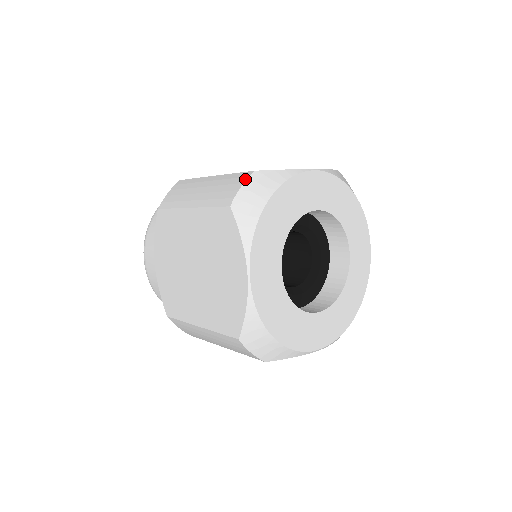
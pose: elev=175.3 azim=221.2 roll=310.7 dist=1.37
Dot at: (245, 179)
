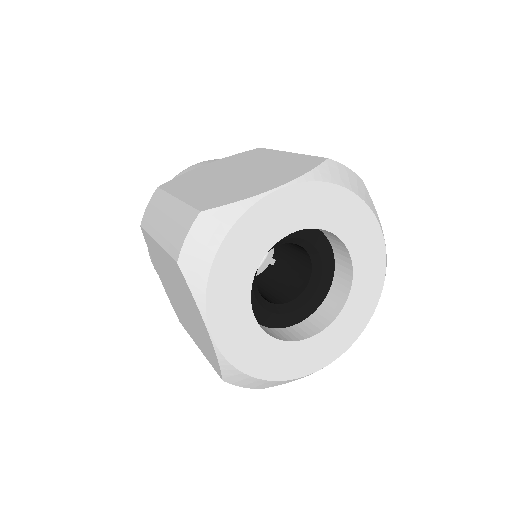
Dot at: (190, 225)
